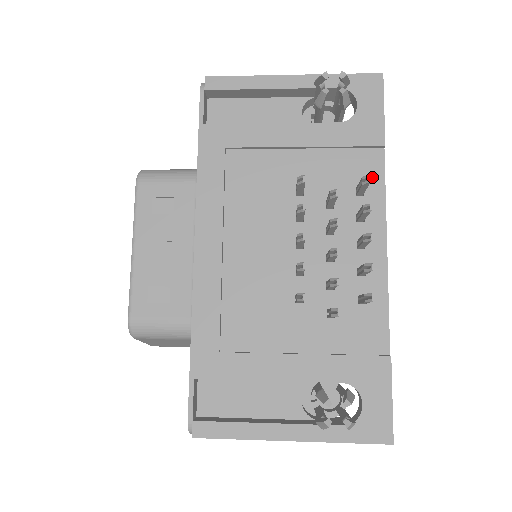
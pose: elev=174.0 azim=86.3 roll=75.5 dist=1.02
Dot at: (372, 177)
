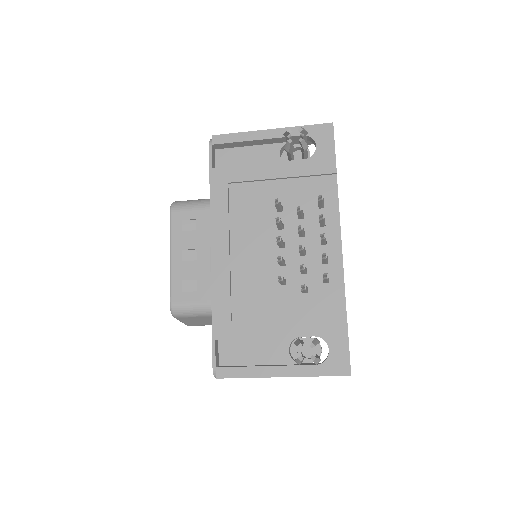
Dot at: (329, 195)
